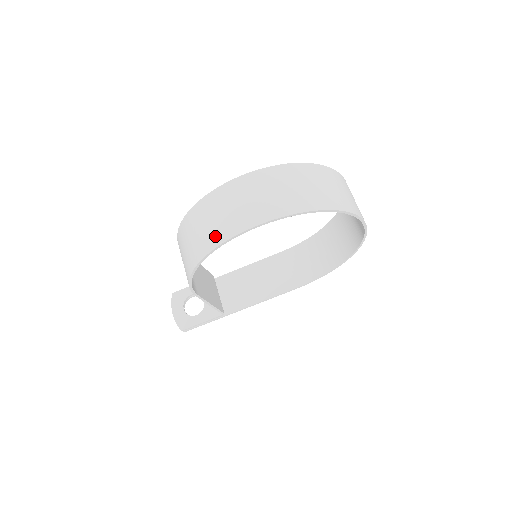
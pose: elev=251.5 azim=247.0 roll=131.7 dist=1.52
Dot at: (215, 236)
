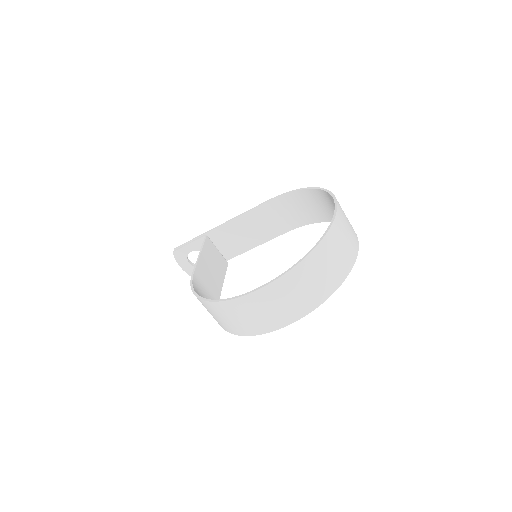
Dot at: (244, 330)
